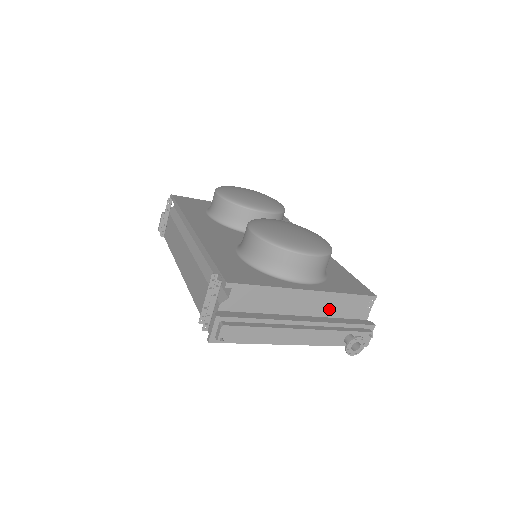
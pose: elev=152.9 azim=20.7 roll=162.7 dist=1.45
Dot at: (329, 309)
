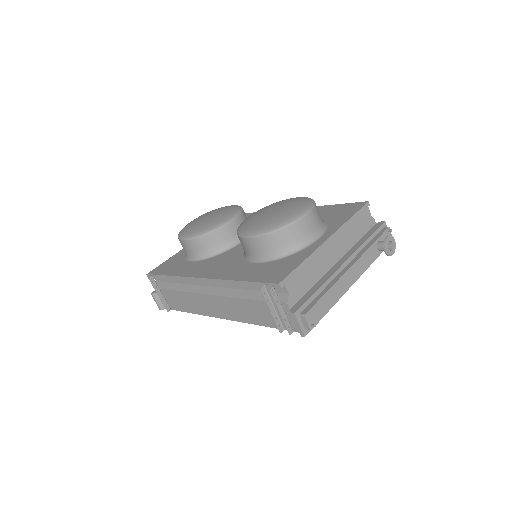
Dot at: (350, 239)
